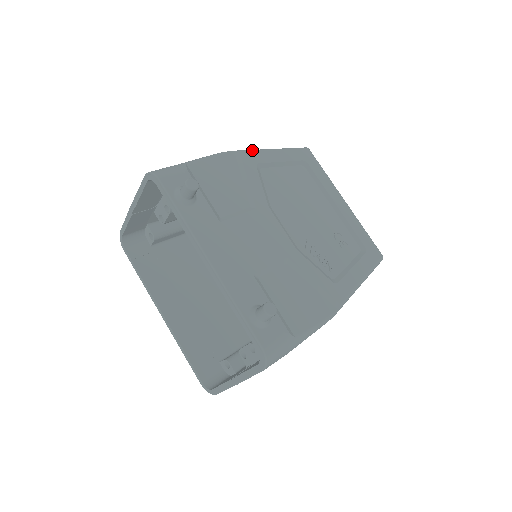
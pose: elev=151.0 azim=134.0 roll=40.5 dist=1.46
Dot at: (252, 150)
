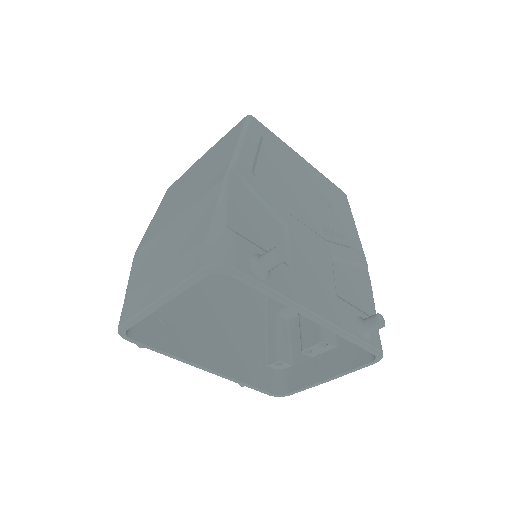
Dot at: (237, 157)
